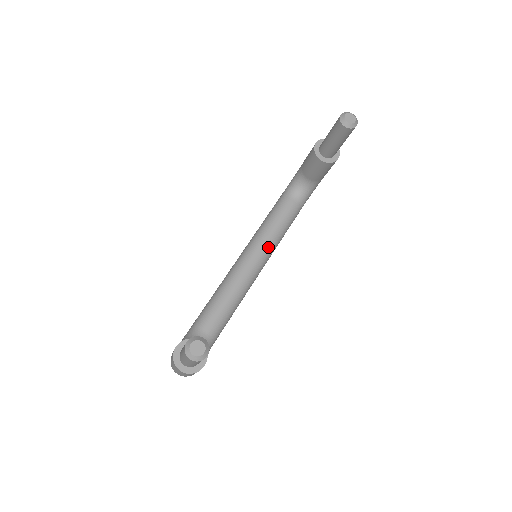
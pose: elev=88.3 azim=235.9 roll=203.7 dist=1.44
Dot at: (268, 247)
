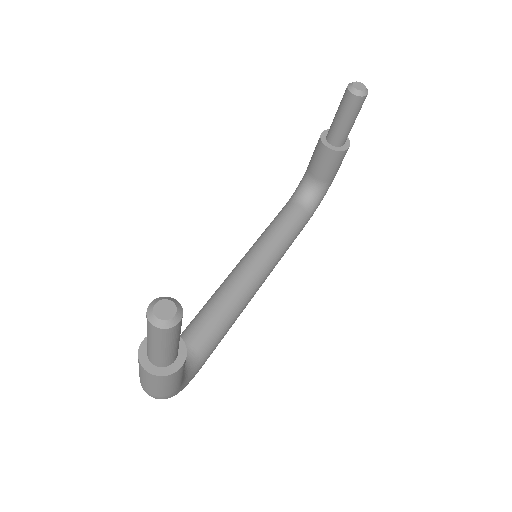
Dot at: (271, 253)
